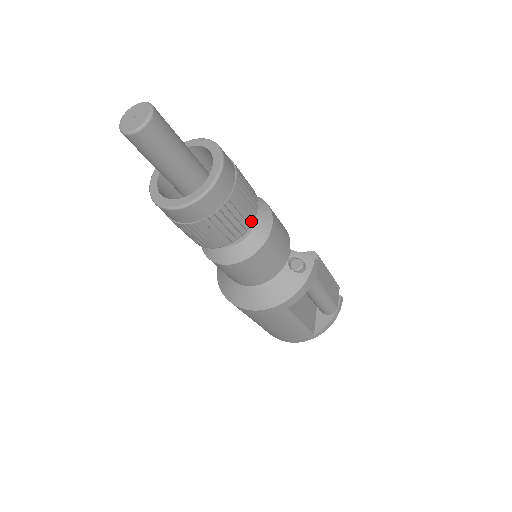
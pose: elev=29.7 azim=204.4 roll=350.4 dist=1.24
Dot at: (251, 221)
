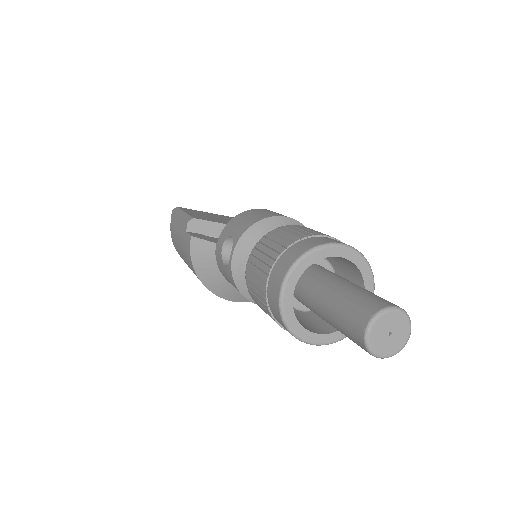
Dot at: occluded
